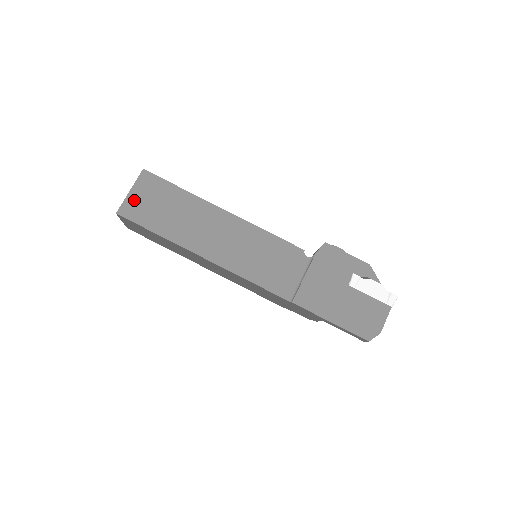
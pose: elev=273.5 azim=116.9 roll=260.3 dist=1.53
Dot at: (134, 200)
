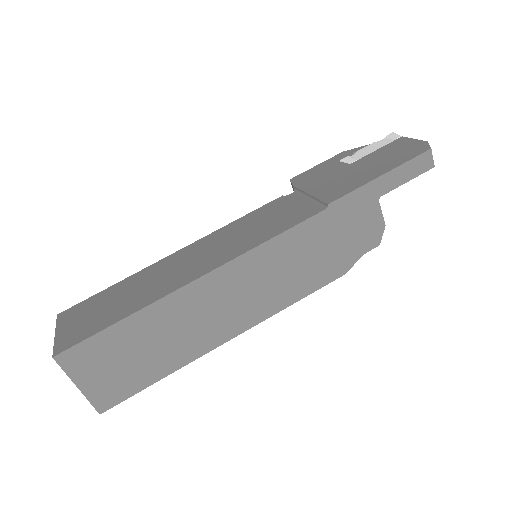
Dot at: (67, 333)
